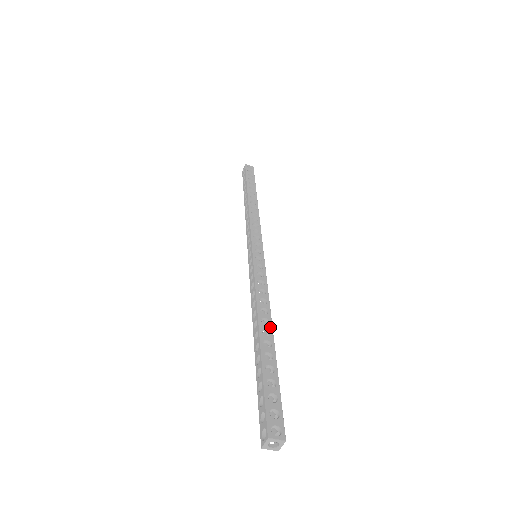
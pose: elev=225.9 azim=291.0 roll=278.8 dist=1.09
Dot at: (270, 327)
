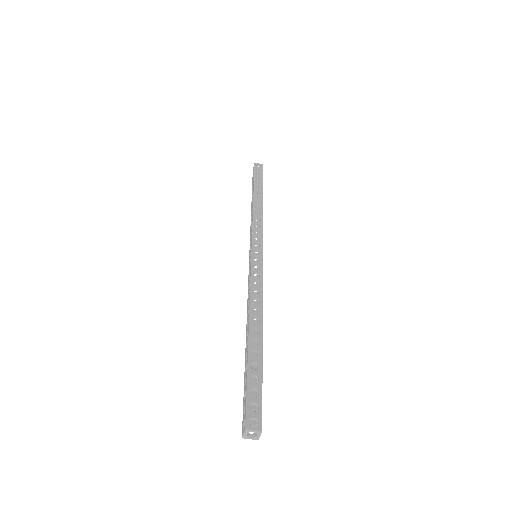
Dot at: (260, 325)
